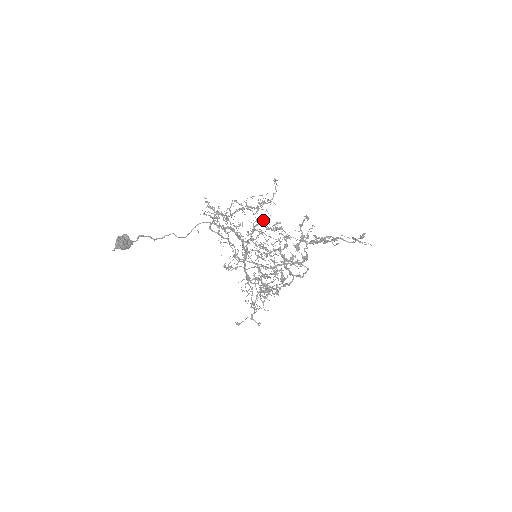
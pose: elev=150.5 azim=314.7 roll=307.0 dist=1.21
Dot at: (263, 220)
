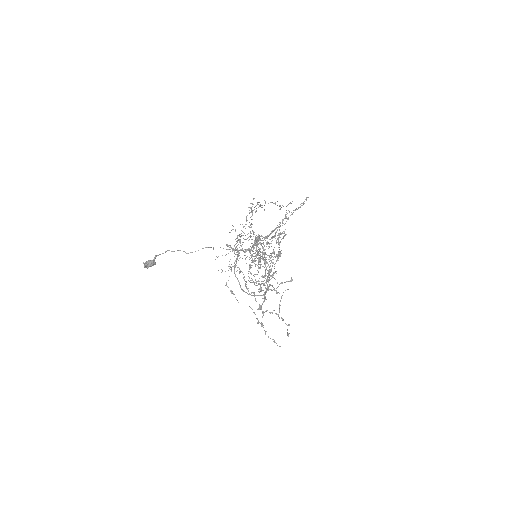
Dot at: occluded
